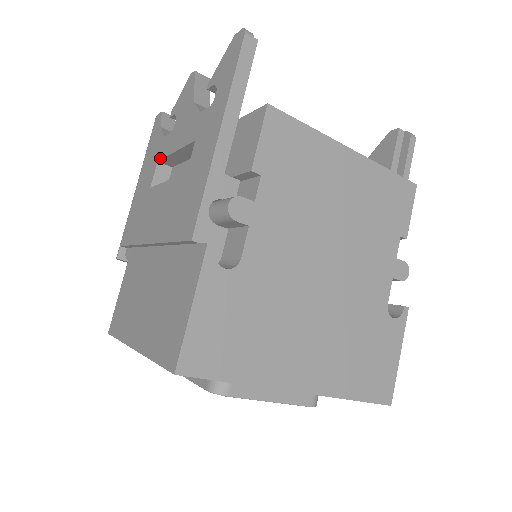
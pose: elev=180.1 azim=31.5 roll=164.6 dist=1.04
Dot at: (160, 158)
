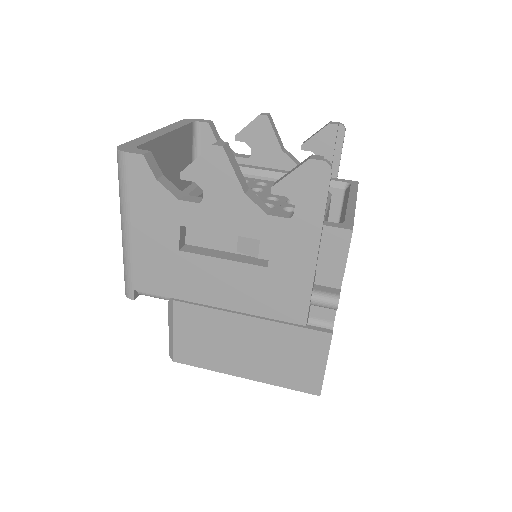
Dot at: (186, 225)
